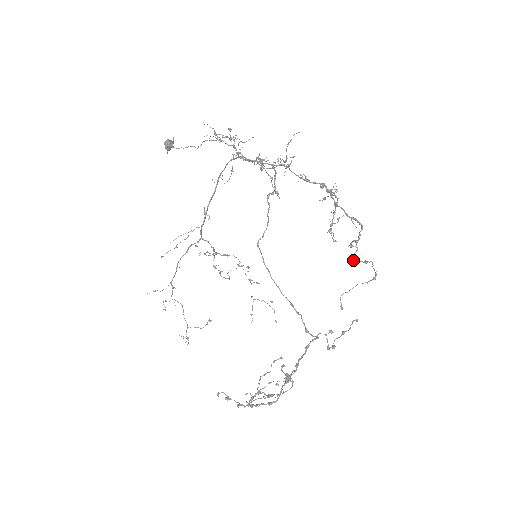
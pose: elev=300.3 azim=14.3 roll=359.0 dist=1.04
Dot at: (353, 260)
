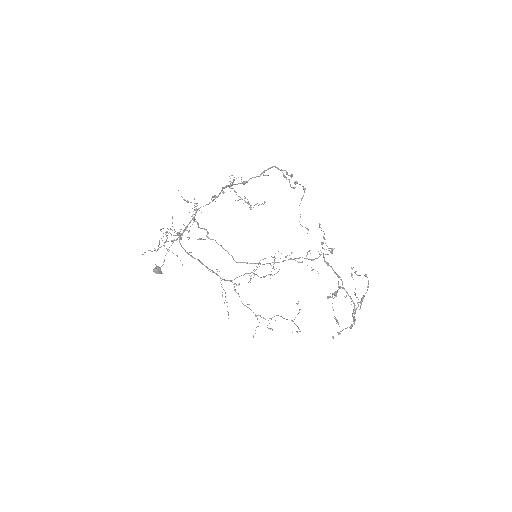
Dot at: (293, 188)
